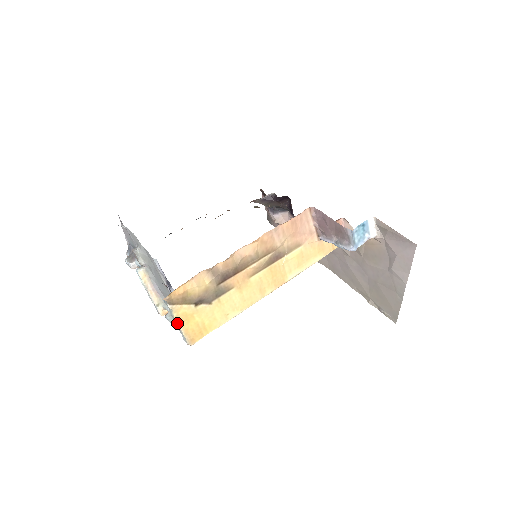
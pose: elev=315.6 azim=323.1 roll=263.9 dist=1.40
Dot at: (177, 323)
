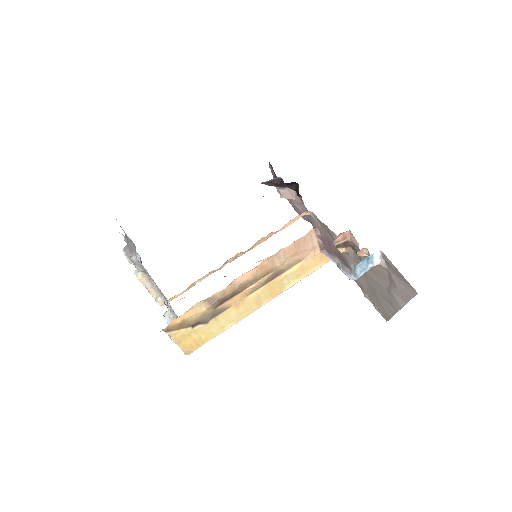
Dot at: (175, 343)
